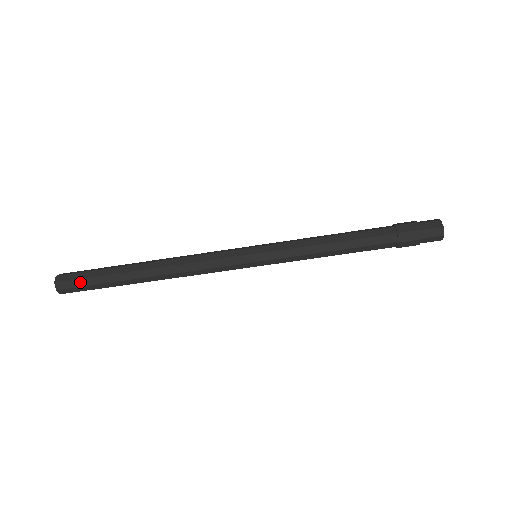
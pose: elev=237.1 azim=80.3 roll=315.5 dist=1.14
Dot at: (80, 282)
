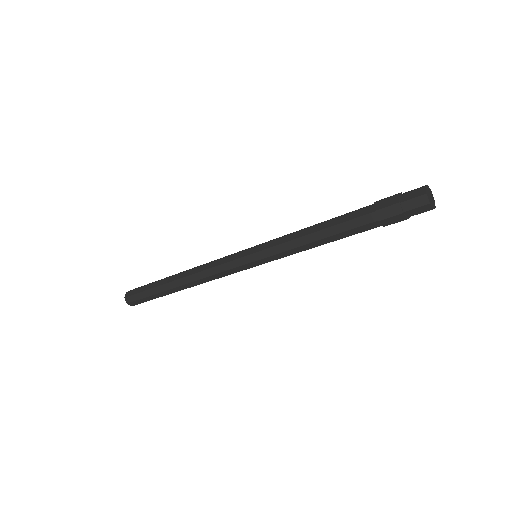
Dot at: occluded
